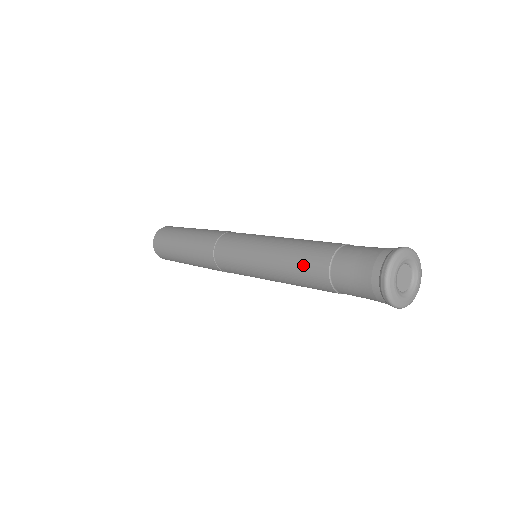
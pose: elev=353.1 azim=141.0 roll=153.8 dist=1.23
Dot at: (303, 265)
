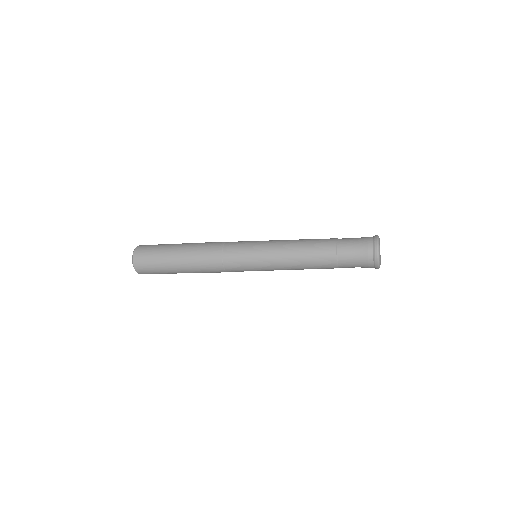
Dot at: (316, 241)
